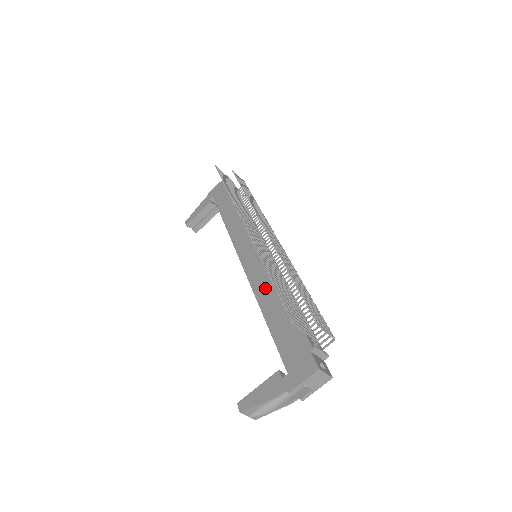
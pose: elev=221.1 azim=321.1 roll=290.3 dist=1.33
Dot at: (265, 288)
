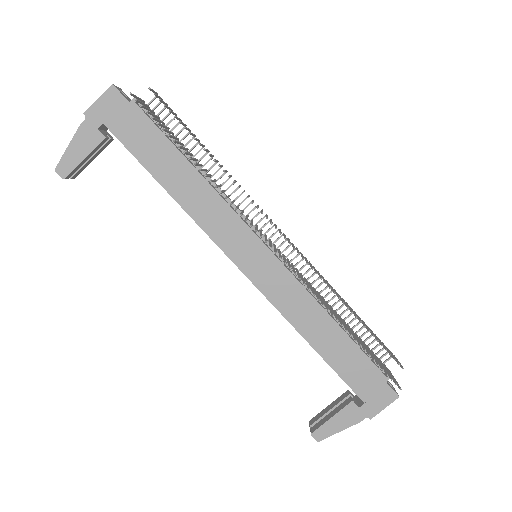
Dot at: (301, 312)
